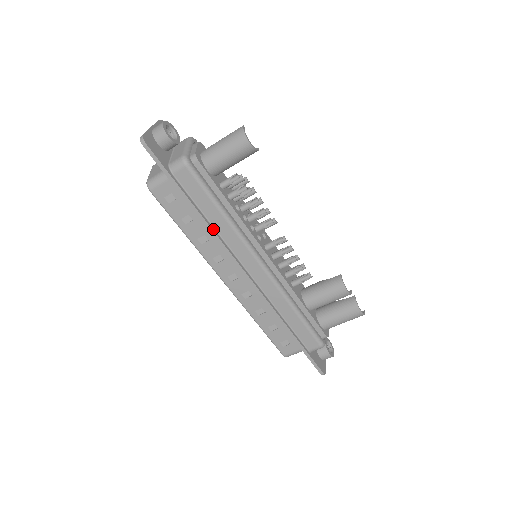
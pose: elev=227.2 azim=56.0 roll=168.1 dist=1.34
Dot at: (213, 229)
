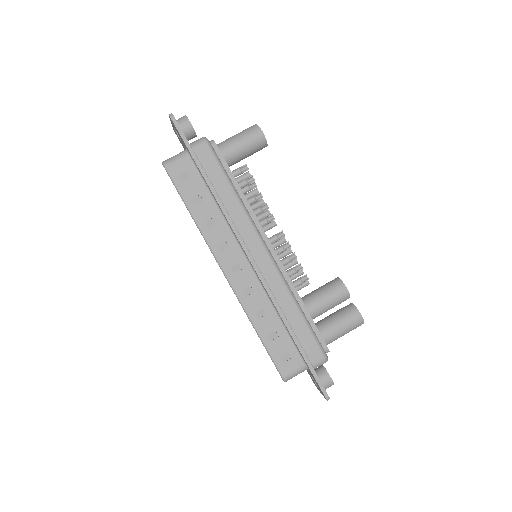
Dot at: (224, 207)
